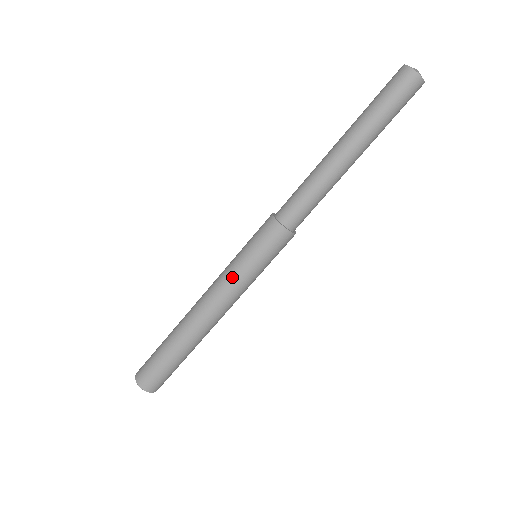
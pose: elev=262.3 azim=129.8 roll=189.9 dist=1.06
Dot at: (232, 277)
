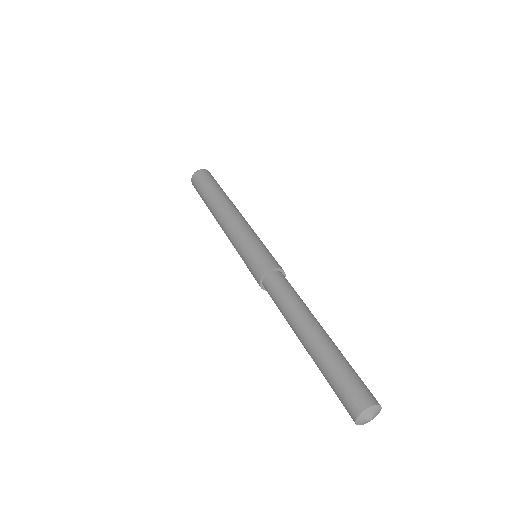
Dot at: (234, 245)
